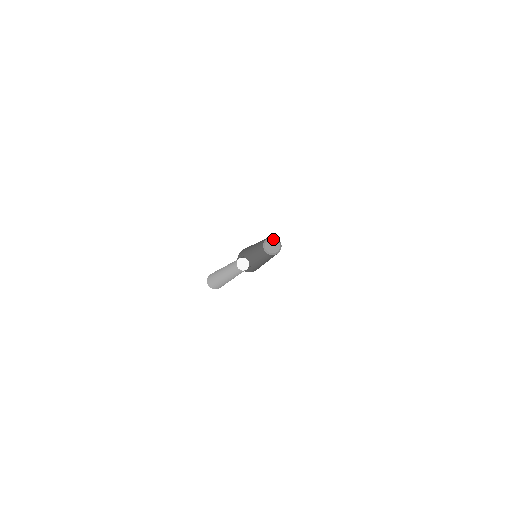
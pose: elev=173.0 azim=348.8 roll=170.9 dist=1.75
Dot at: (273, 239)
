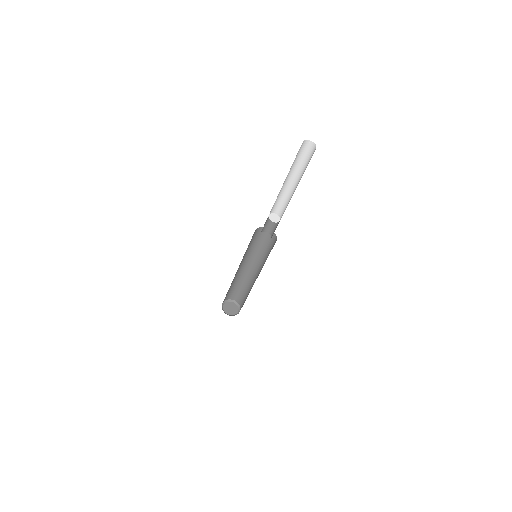
Dot at: (231, 302)
